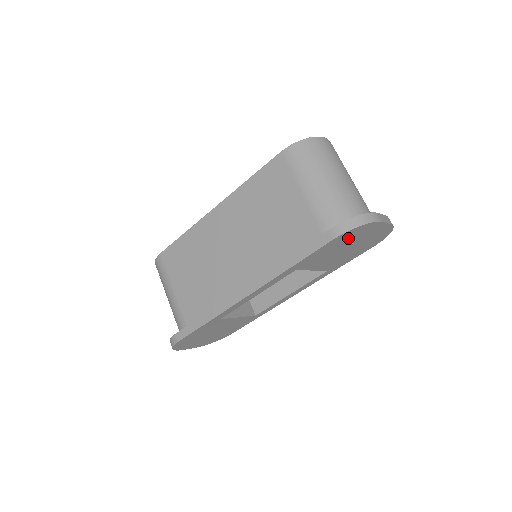
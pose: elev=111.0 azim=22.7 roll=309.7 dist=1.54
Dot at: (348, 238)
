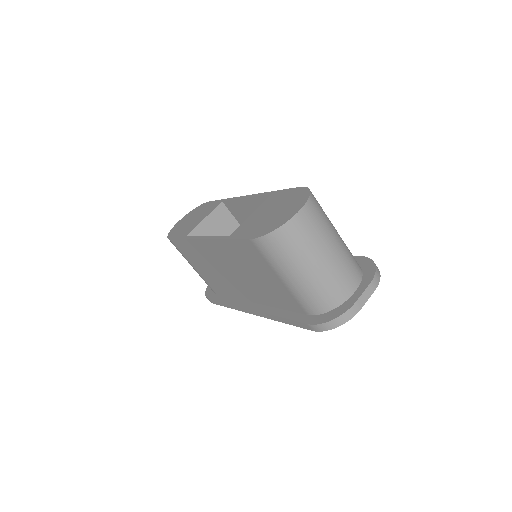
Dot at: occluded
